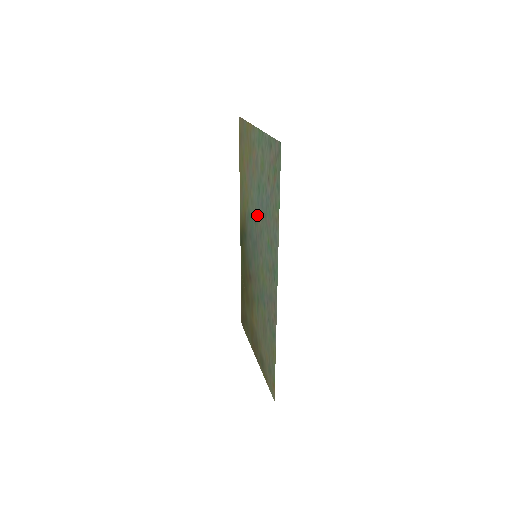
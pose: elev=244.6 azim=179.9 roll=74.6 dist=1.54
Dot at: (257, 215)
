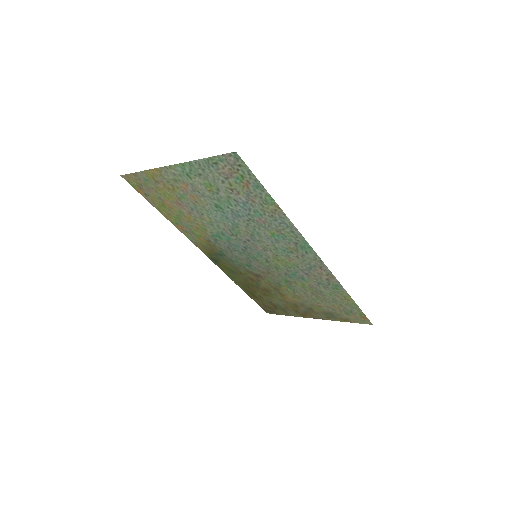
Dot at: (233, 228)
